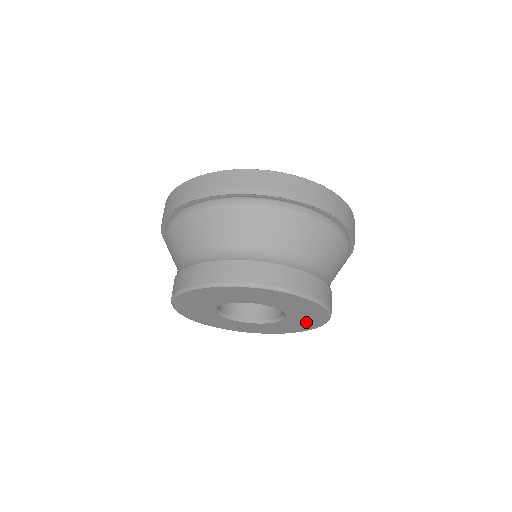
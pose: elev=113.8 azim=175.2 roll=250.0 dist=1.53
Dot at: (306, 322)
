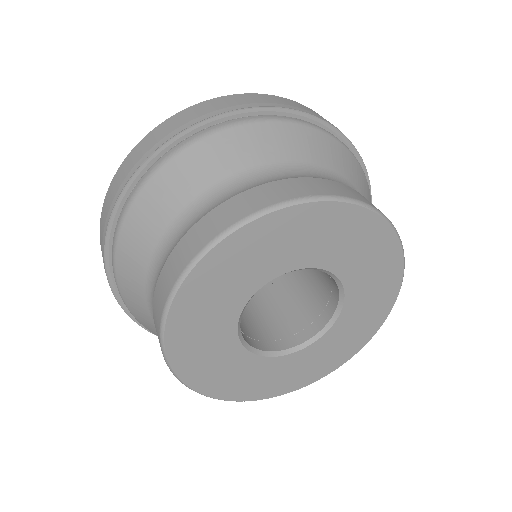
Dot at: (339, 348)
